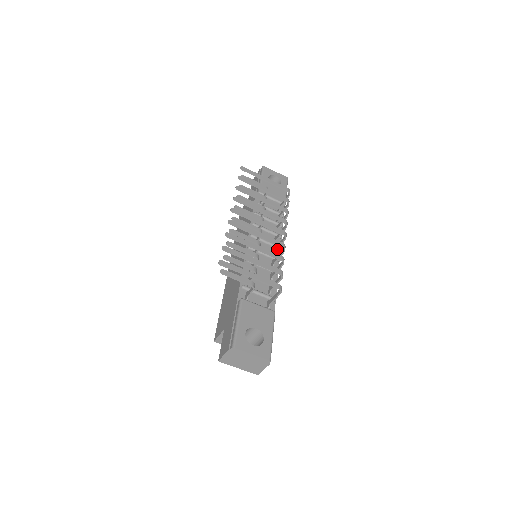
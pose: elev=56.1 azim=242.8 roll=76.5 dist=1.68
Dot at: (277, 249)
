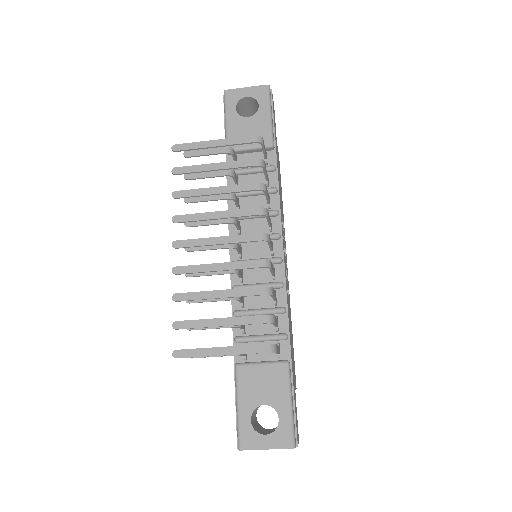
Dot at: (271, 249)
